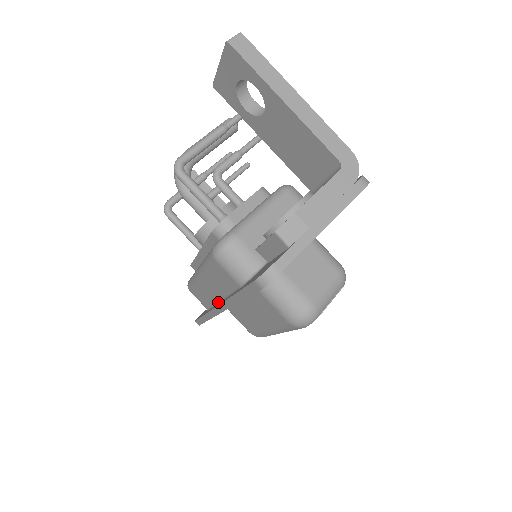
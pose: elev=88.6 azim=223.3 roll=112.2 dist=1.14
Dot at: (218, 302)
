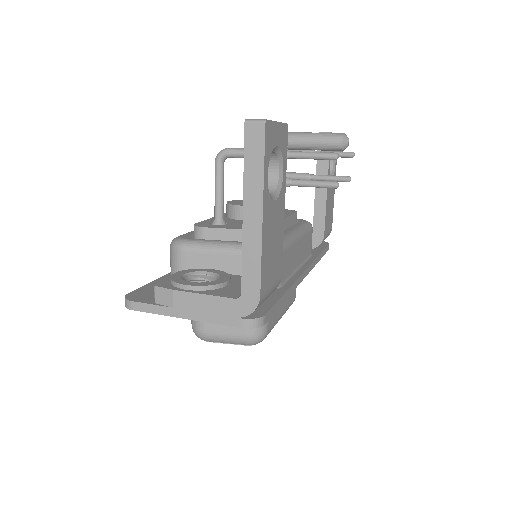
Dot at: occluded
